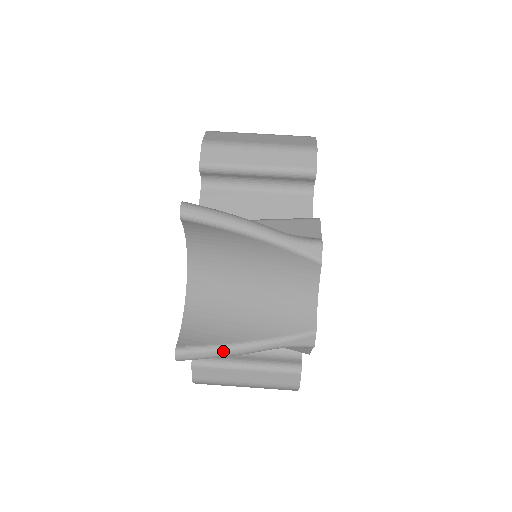
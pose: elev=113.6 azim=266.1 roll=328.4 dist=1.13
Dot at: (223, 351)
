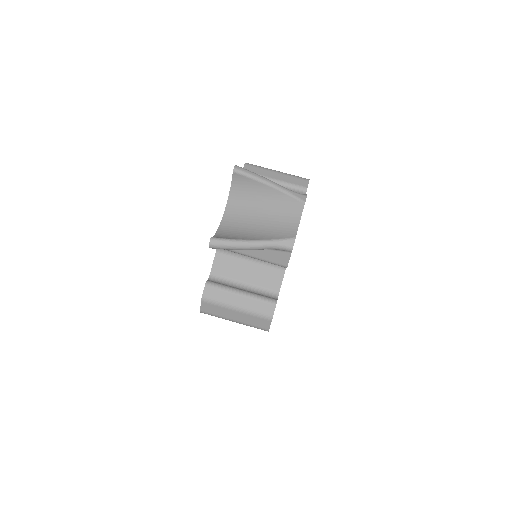
Dot at: (239, 242)
